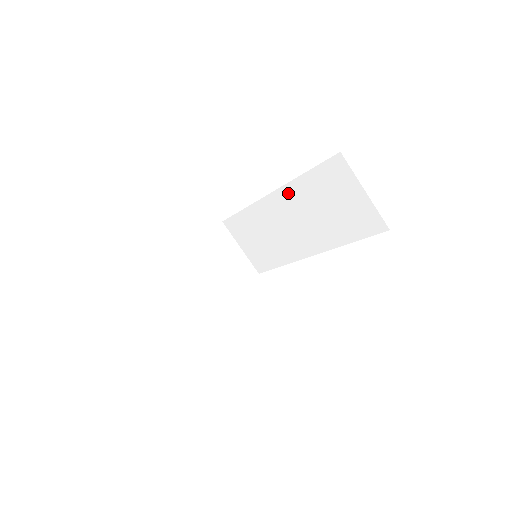
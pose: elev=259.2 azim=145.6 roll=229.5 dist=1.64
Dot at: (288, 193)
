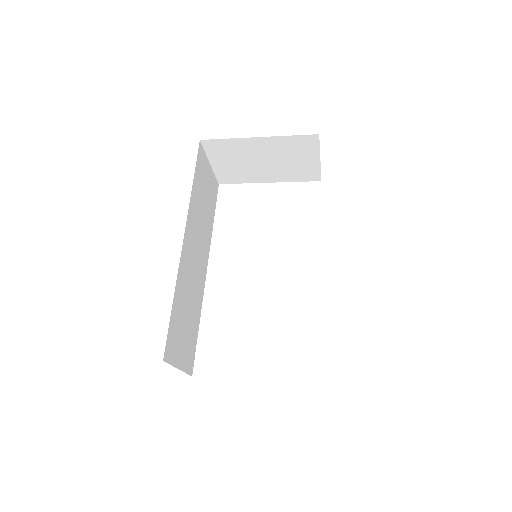
Dot at: occluded
